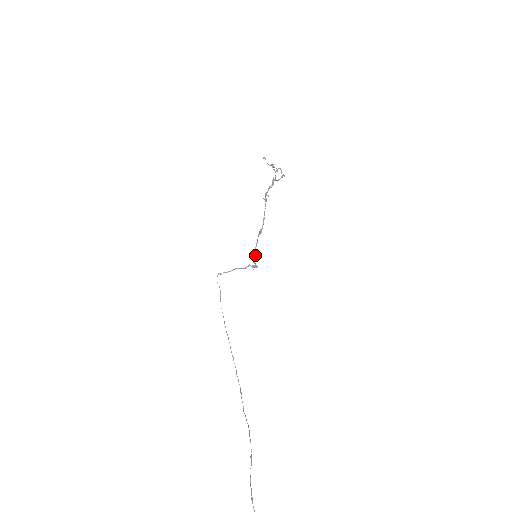
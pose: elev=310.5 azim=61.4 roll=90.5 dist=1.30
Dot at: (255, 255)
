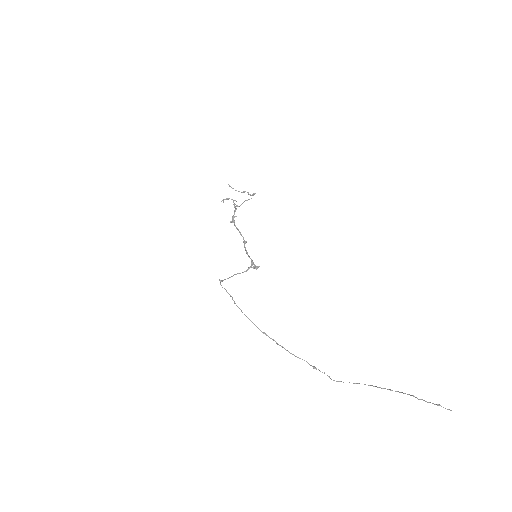
Dot at: (251, 259)
